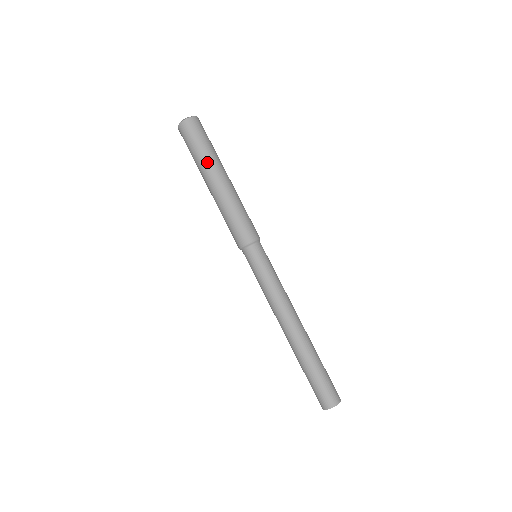
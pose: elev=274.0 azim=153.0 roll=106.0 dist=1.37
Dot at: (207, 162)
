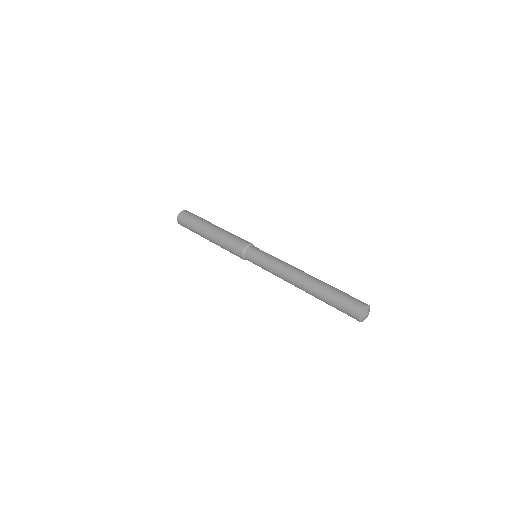
Dot at: (205, 221)
